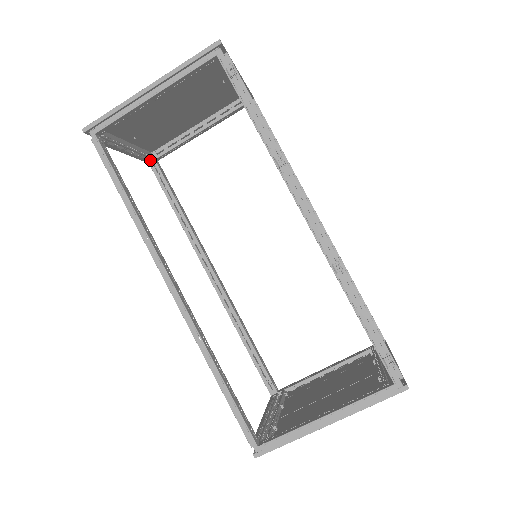
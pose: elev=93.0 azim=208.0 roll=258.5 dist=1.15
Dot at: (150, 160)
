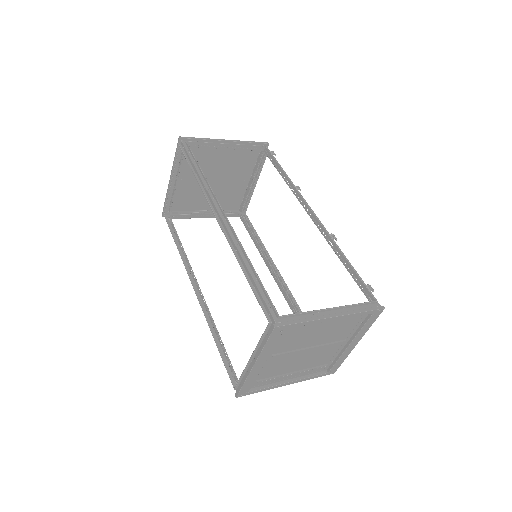
Dot at: (167, 212)
